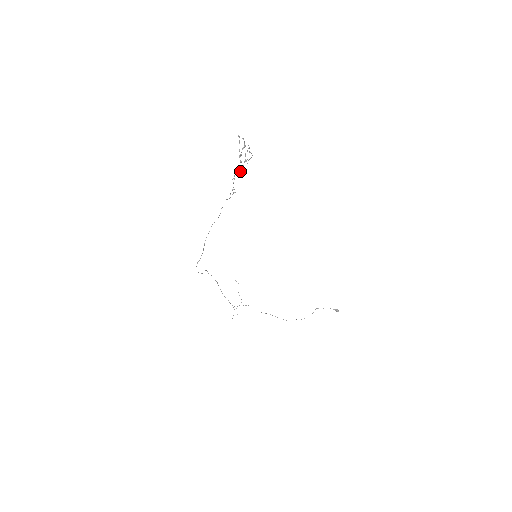
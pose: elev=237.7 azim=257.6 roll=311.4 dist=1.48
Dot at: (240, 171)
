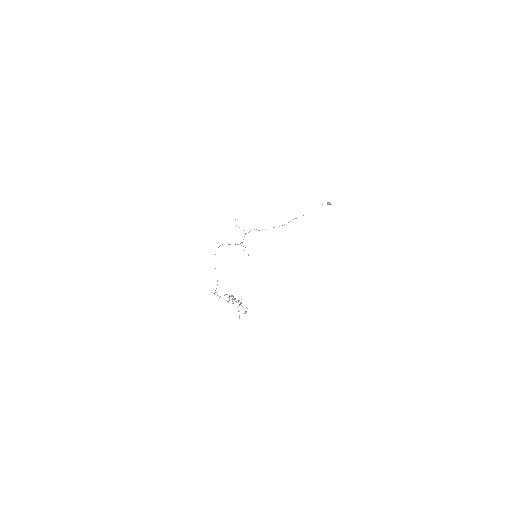
Dot at: occluded
